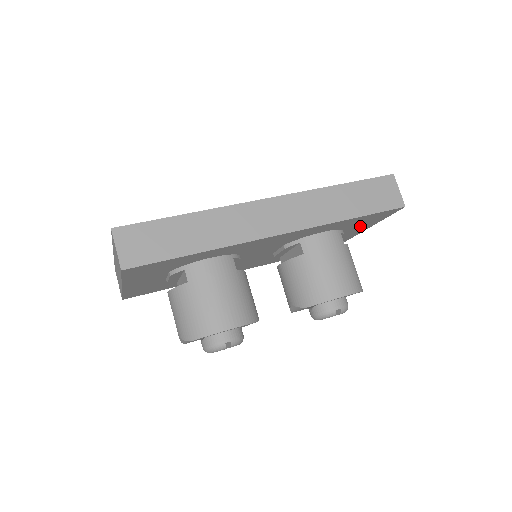
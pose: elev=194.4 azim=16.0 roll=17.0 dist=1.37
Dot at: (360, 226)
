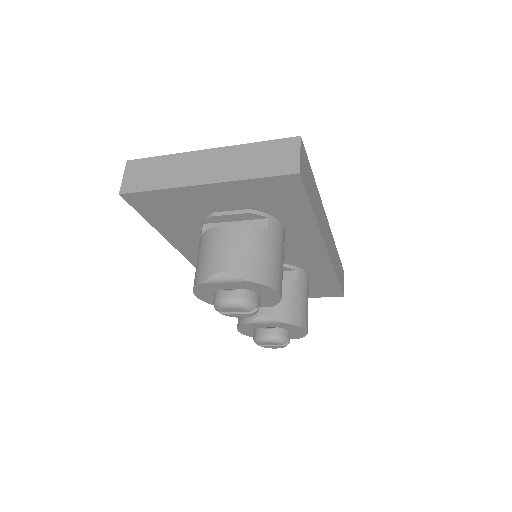
Dot at: occluded
